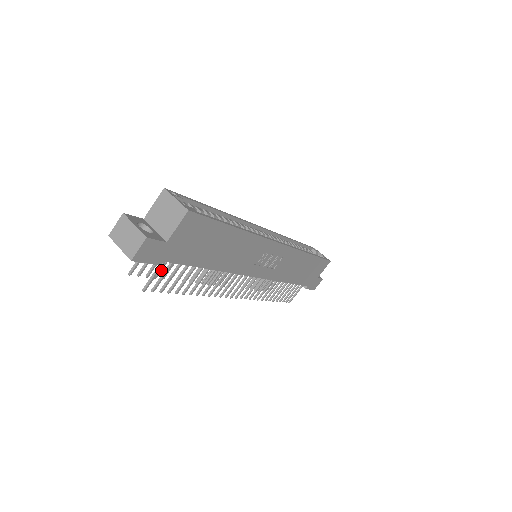
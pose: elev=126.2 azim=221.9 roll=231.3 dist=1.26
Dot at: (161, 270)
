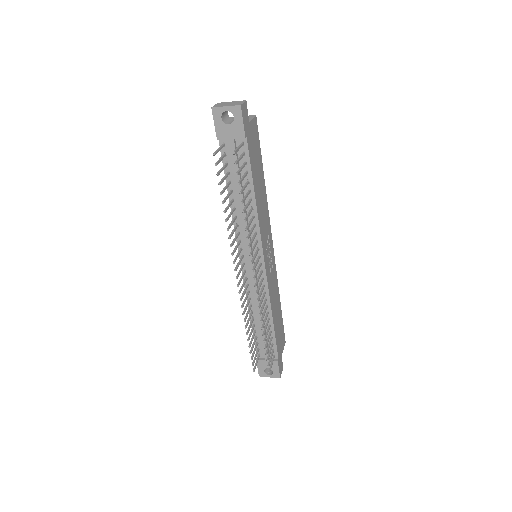
Dot at: (222, 182)
